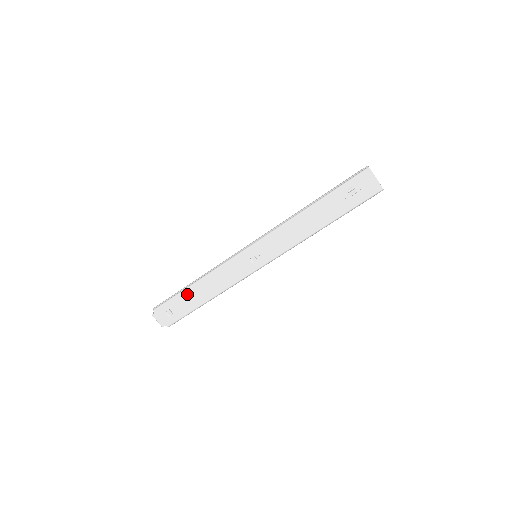
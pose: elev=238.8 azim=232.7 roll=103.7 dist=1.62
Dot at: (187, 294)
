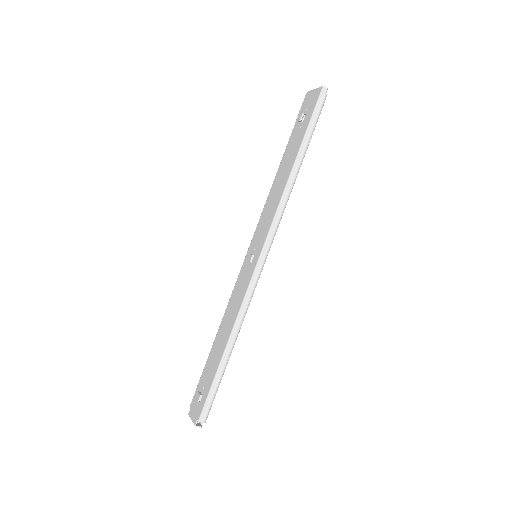
Dot at: (211, 356)
